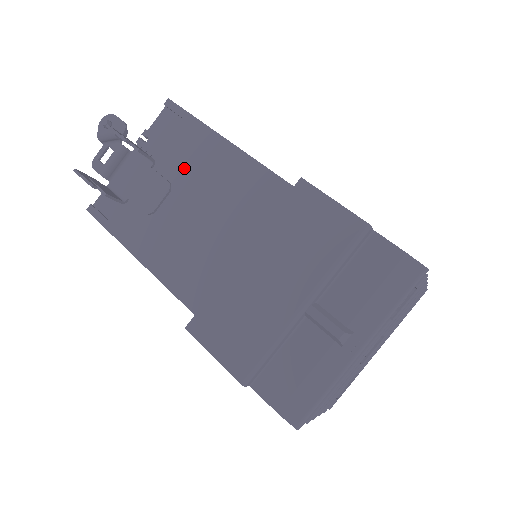
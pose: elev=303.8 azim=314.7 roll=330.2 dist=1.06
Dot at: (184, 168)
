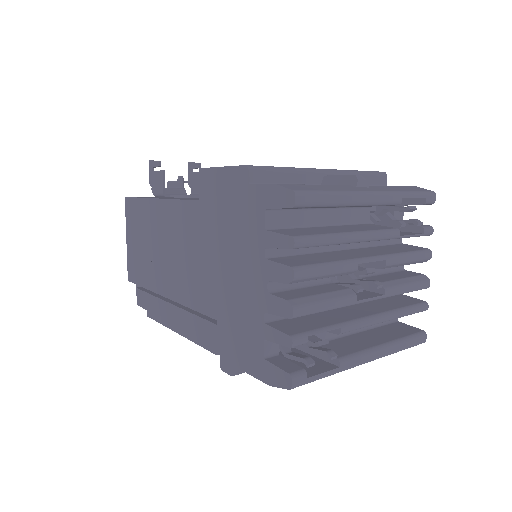
Dot at: occluded
